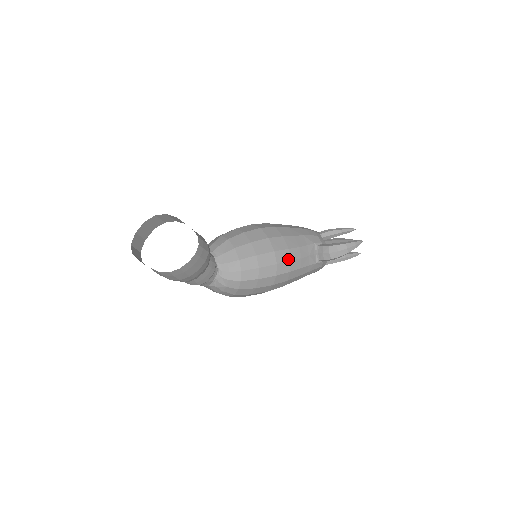
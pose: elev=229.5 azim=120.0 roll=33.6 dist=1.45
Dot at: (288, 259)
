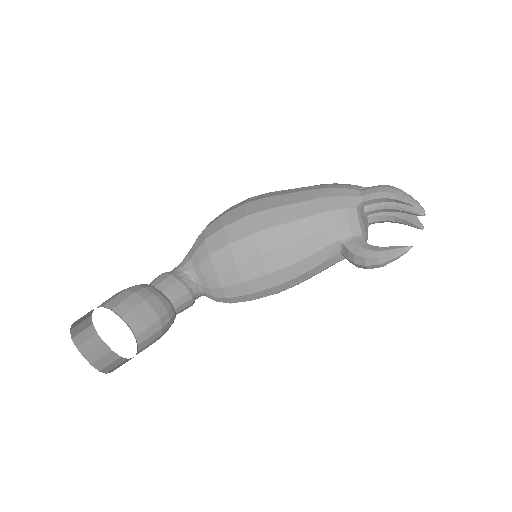
Dot at: (290, 277)
